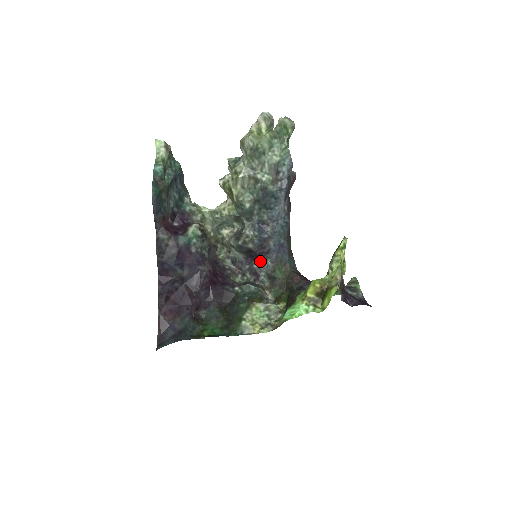
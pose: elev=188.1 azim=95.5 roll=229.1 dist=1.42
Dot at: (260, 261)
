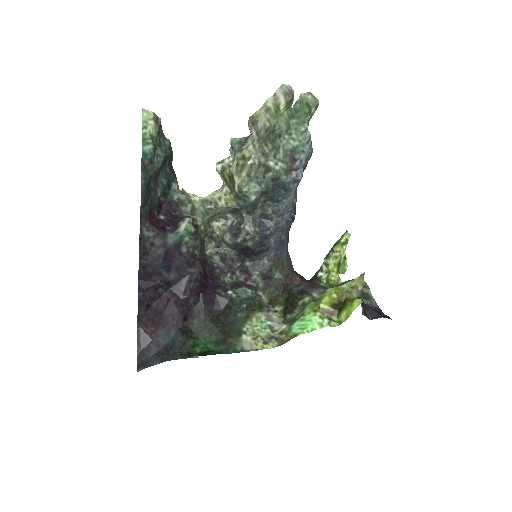
Dot at: (255, 259)
